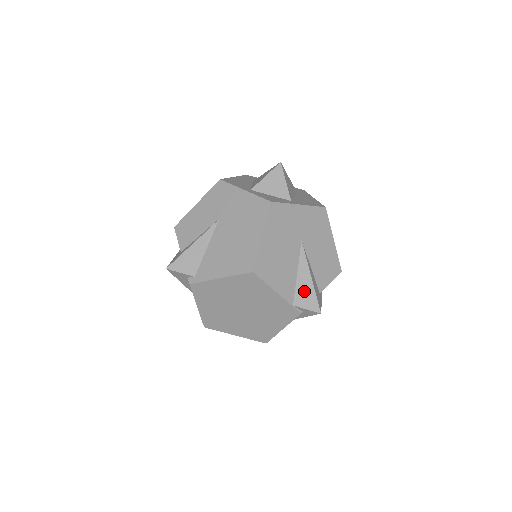
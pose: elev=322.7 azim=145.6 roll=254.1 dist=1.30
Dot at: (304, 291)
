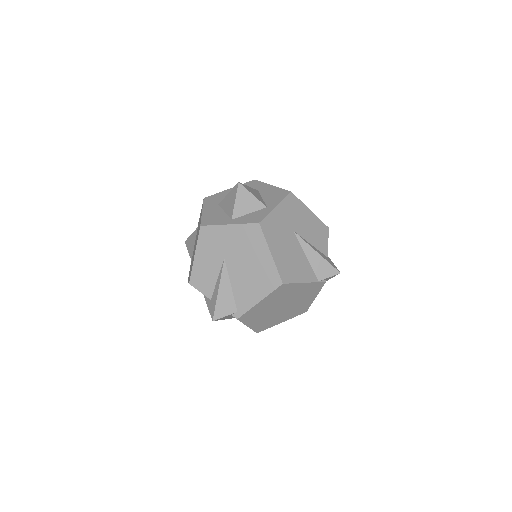
Dot at: (319, 266)
